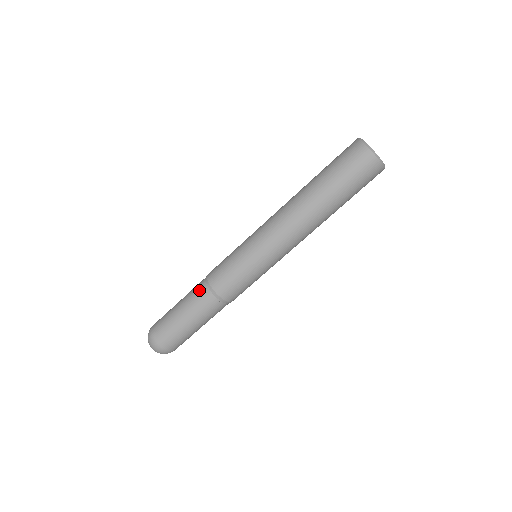
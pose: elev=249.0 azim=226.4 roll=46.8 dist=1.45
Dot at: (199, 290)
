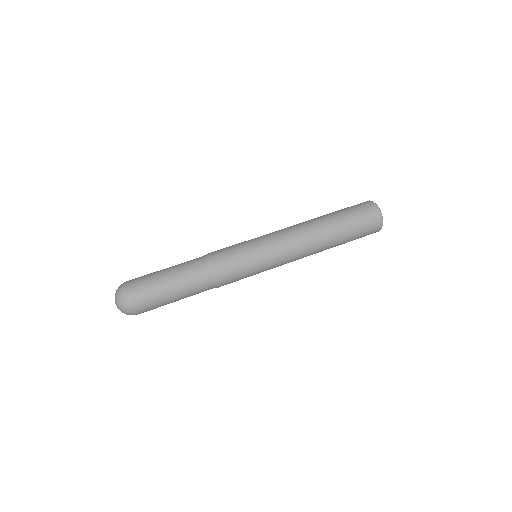
Dot at: (194, 259)
